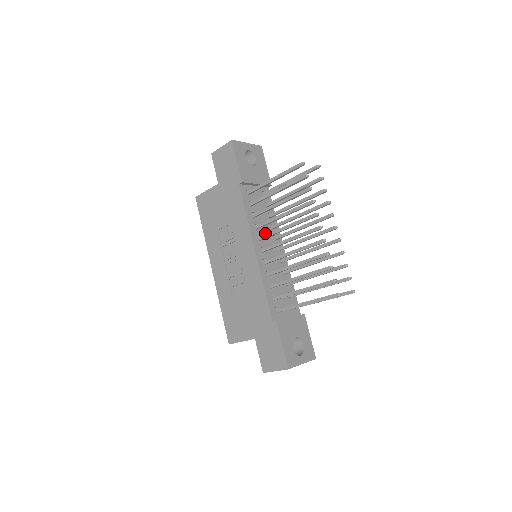
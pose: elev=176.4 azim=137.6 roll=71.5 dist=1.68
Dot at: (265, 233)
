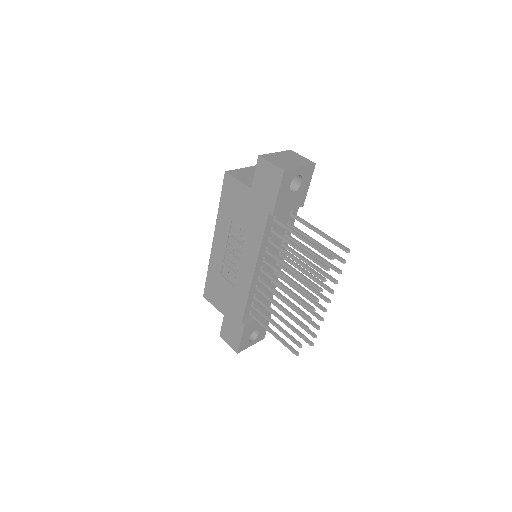
Dot at: occluded
